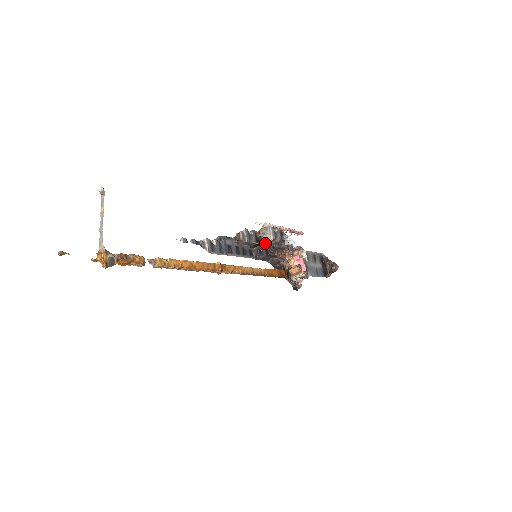
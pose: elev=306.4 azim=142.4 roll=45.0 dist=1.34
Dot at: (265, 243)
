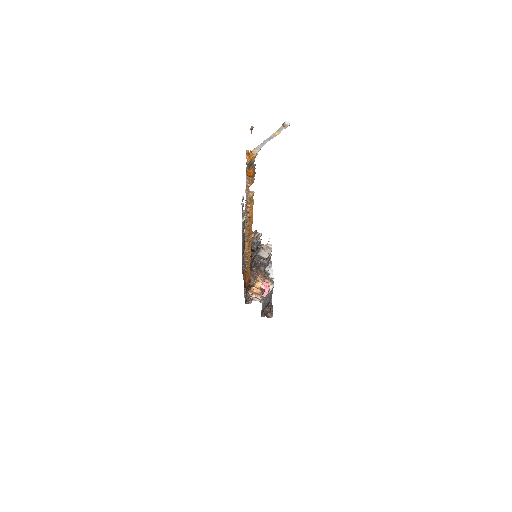
Dot at: (258, 255)
